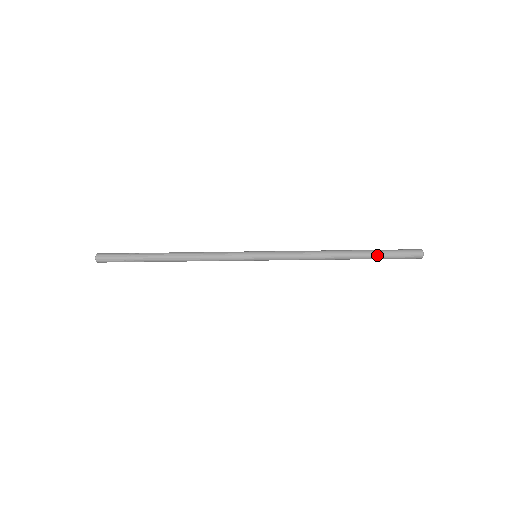
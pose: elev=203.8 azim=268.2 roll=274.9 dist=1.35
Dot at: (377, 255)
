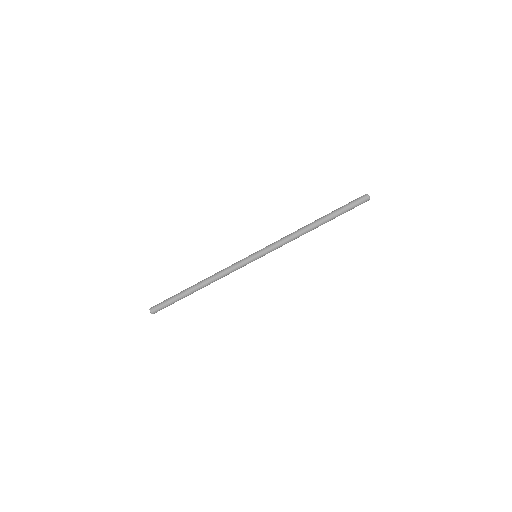
Dot at: (337, 213)
